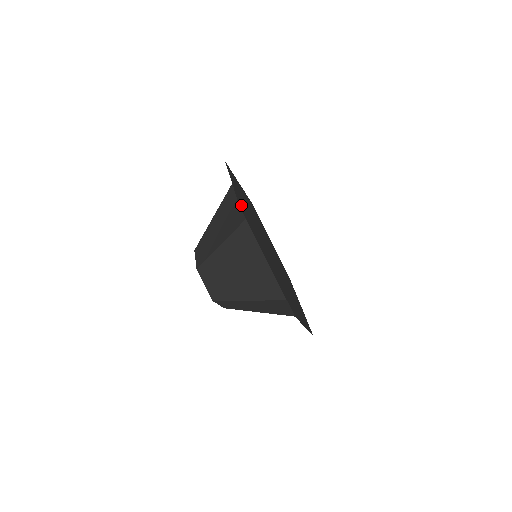
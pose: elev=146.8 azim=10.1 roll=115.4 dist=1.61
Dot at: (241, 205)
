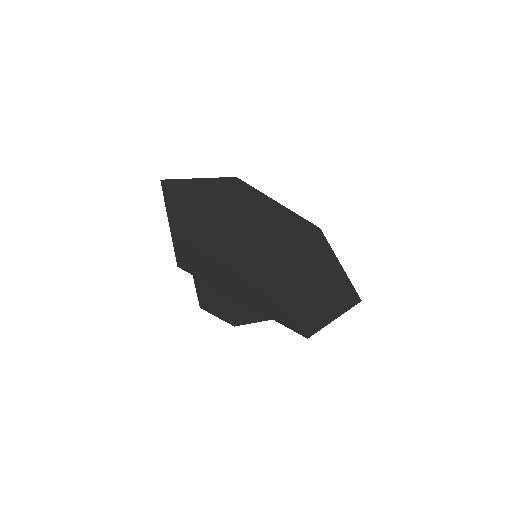
Dot at: (184, 186)
